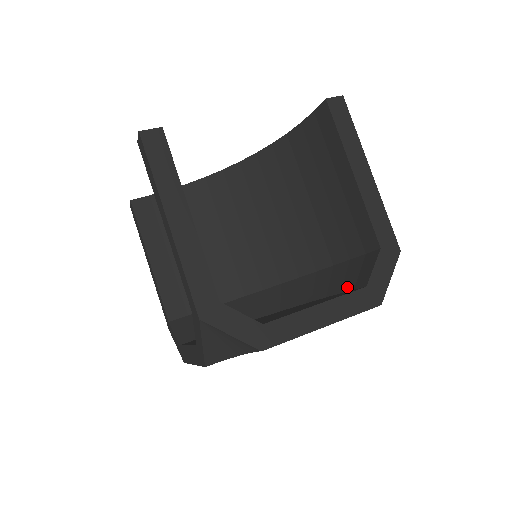
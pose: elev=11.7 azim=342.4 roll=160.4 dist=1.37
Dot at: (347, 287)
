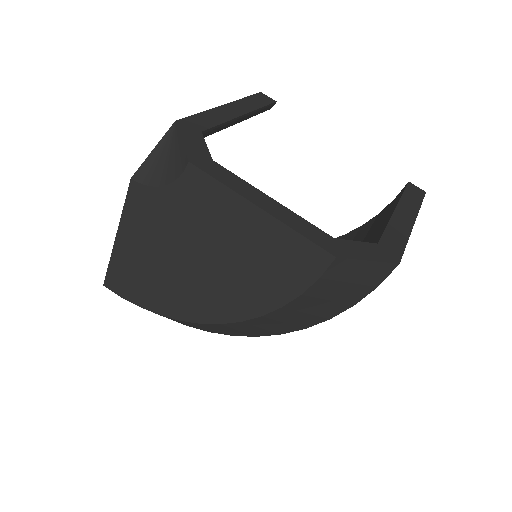
Dot at: occluded
